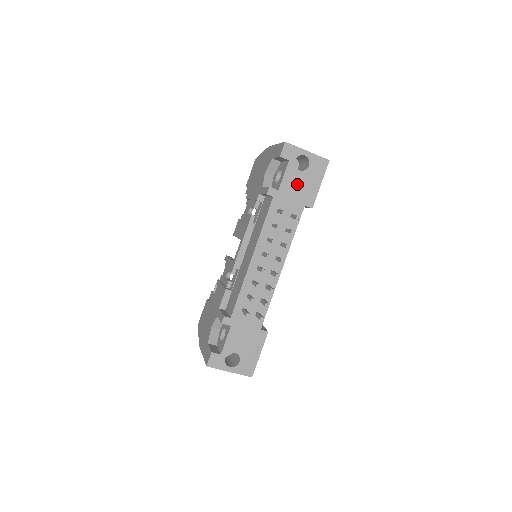
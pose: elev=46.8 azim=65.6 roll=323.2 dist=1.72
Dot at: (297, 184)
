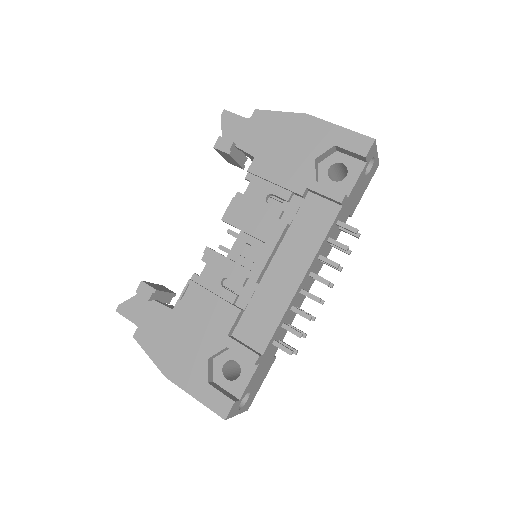
Dot at: (357, 190)
